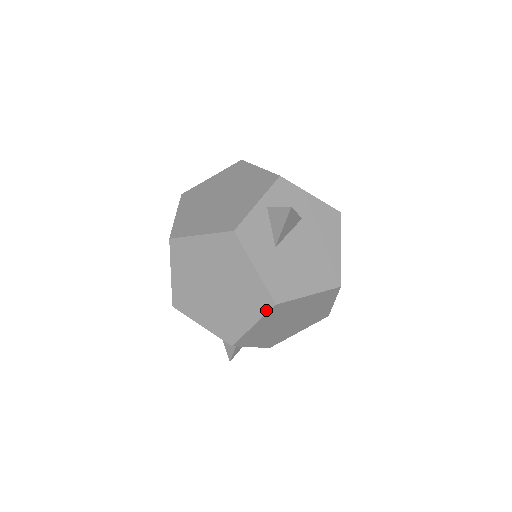
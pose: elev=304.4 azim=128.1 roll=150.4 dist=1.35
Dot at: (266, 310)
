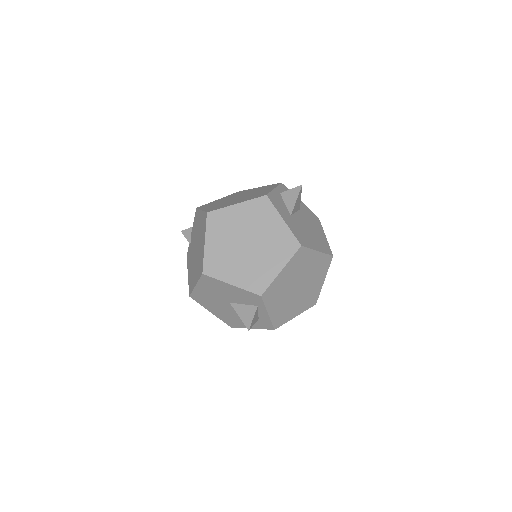
Dot at: (293, 252)
